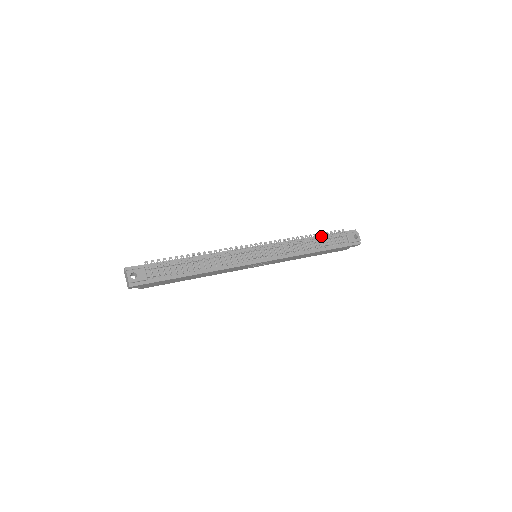
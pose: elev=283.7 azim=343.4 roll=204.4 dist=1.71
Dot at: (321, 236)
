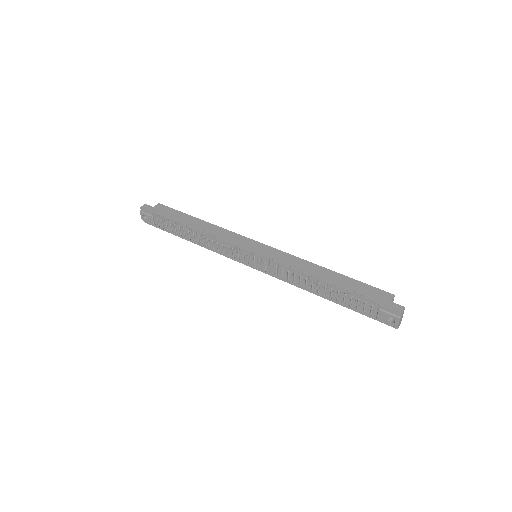
Dot at: (339, 289)
